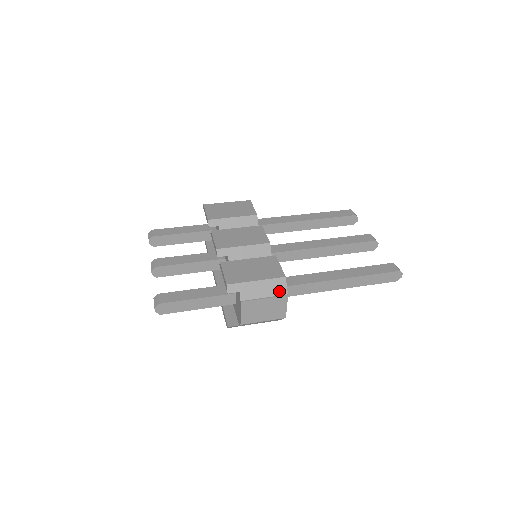
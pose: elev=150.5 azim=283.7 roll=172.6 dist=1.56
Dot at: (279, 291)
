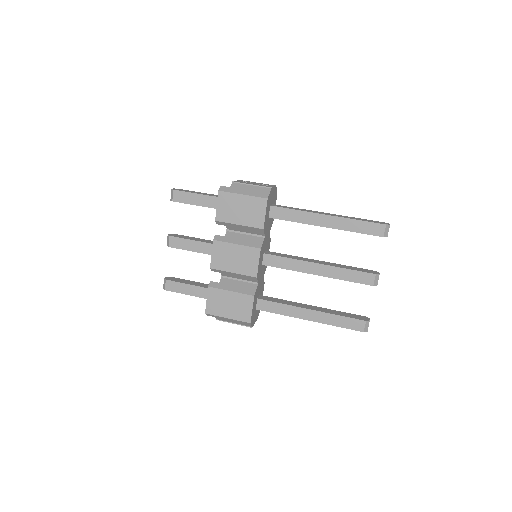
Dot at: (245, 325)
